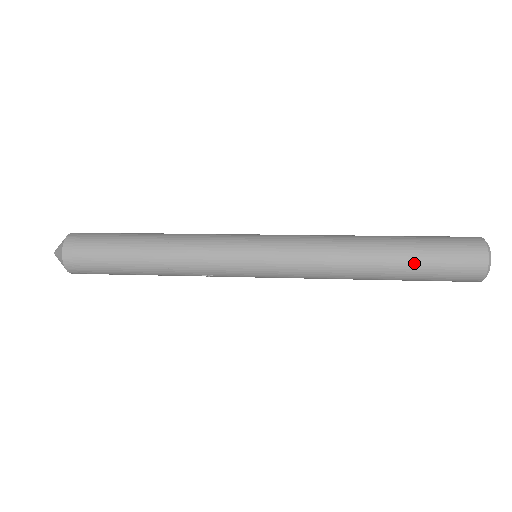
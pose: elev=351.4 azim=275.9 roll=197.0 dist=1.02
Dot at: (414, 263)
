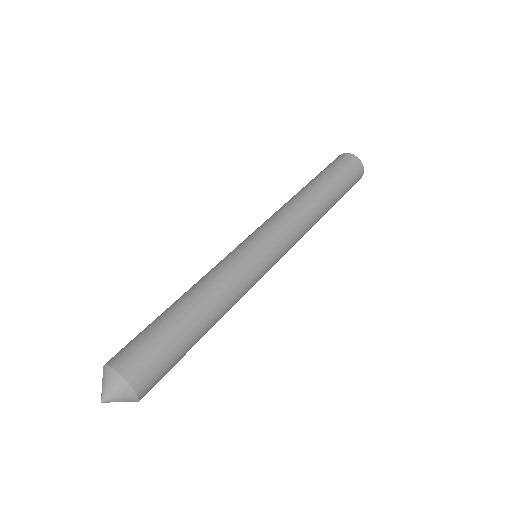
Dot at: (339, 189)
